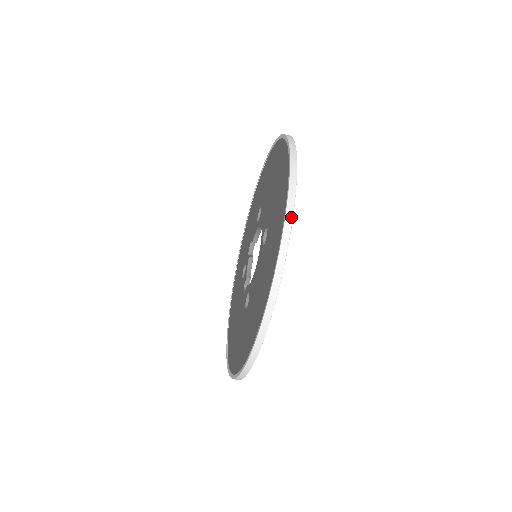
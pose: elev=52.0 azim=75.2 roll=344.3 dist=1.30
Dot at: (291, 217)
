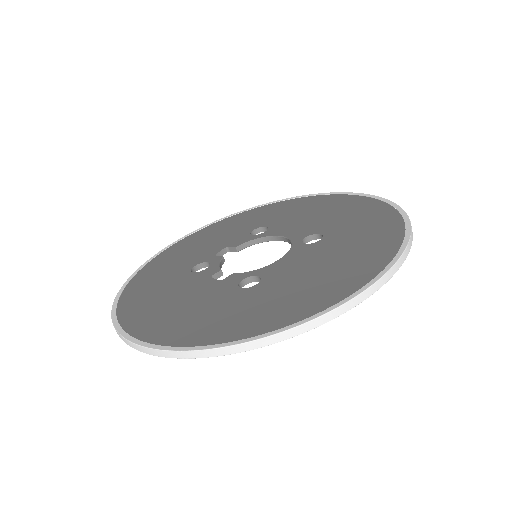
Dot at: occluded
